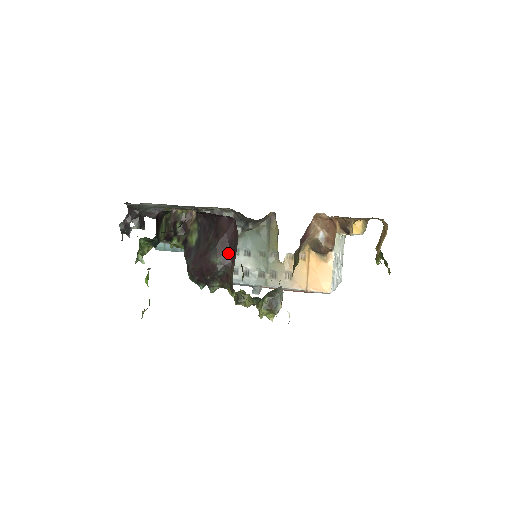
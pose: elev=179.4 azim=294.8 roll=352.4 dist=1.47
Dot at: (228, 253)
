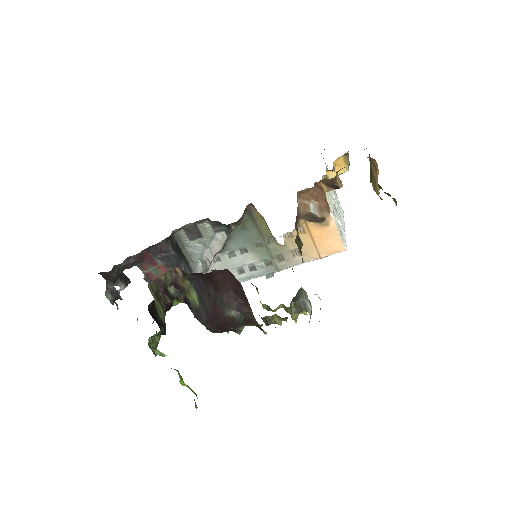
Dot at: (238, 301)
